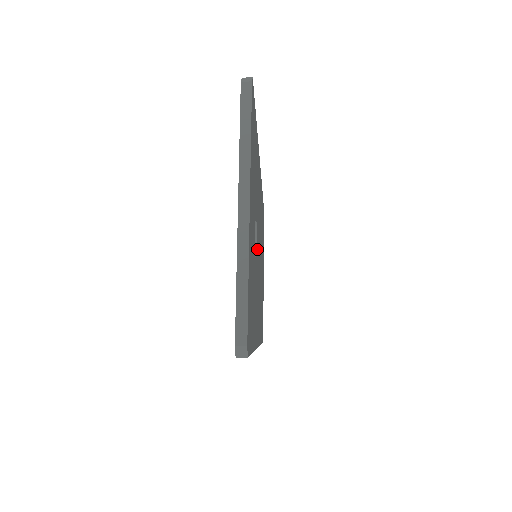
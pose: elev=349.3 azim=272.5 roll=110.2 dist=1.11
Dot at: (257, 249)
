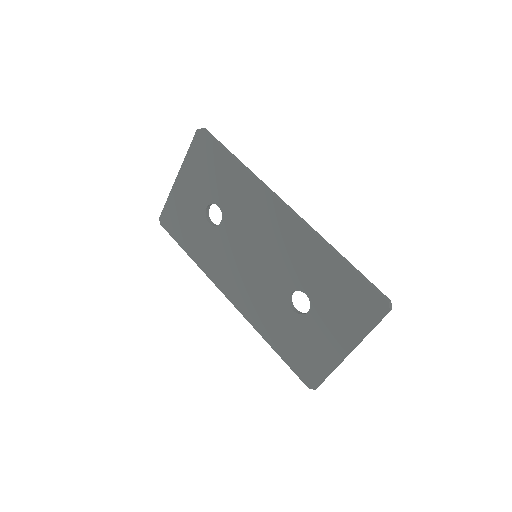
Dot at: occluded
